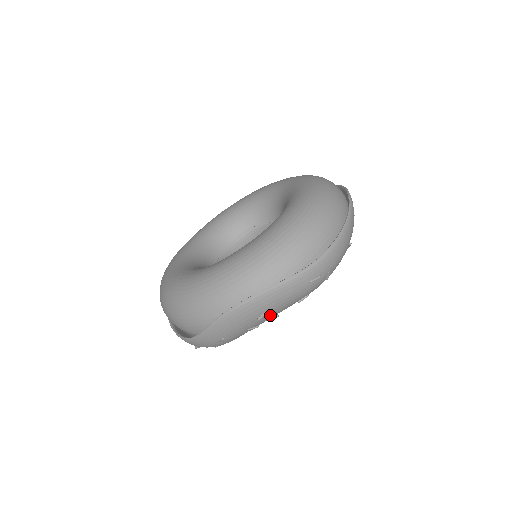
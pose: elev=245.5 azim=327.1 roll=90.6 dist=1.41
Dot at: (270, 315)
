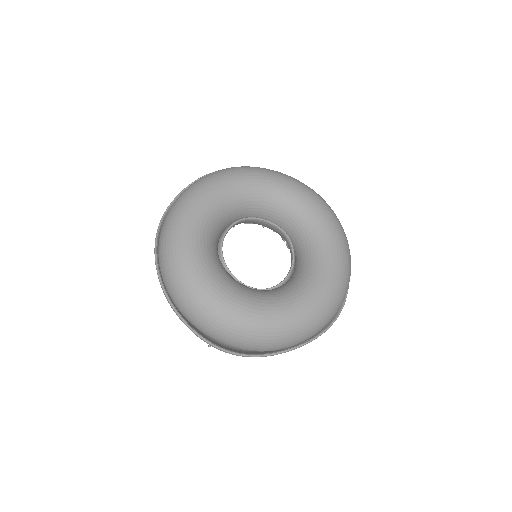
Dot at: occluded
